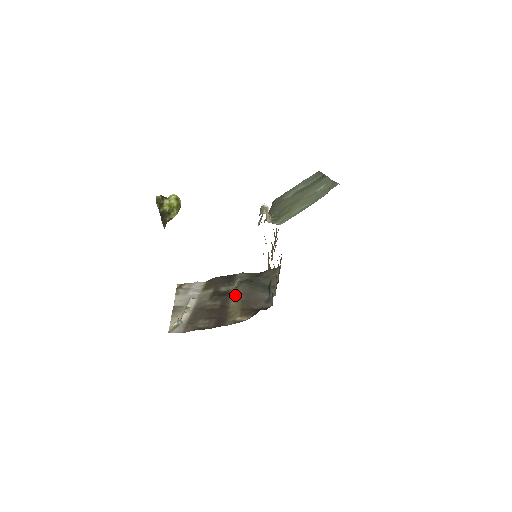
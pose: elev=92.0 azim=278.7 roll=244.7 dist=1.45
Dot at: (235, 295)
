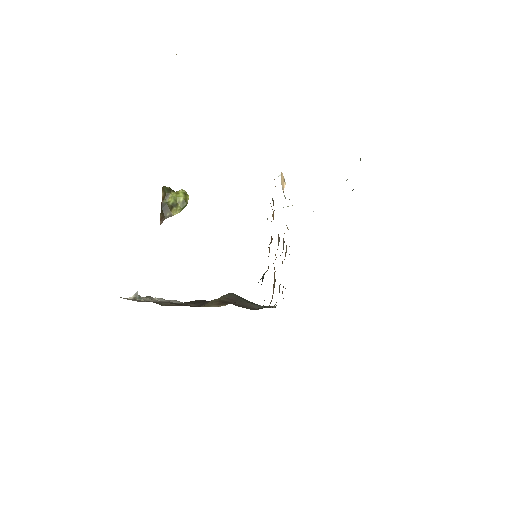
Dot at: occluded
